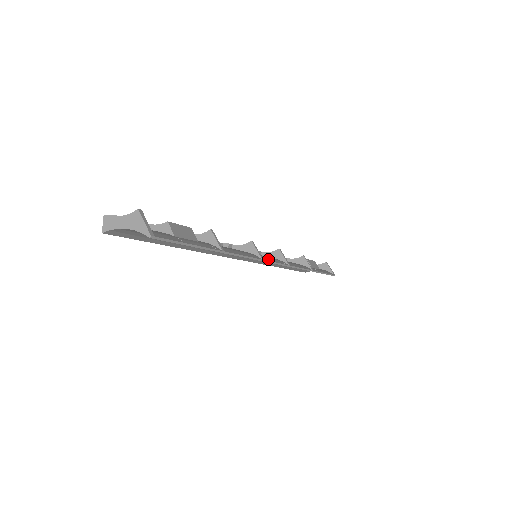
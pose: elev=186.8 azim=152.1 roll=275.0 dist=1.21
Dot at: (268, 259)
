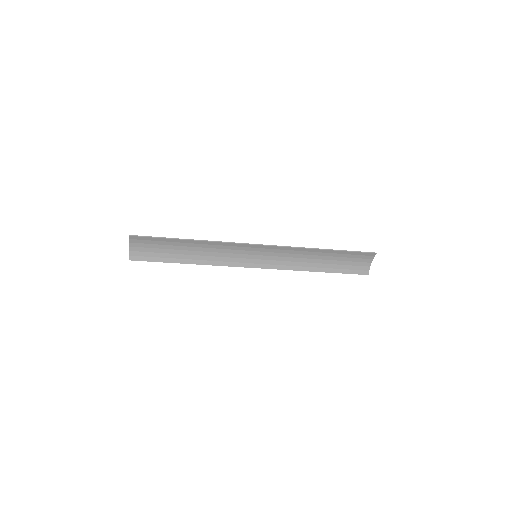
Dot at: (250, 245)
